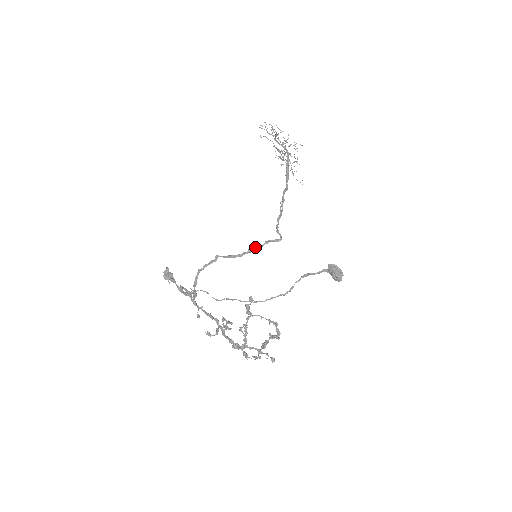
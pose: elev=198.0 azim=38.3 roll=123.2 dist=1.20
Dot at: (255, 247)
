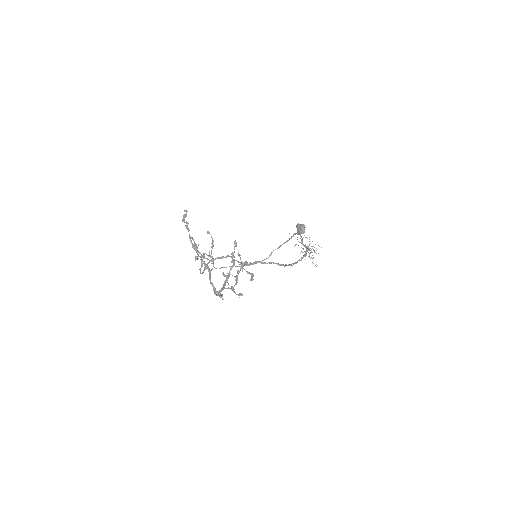
Dot at: occluded
